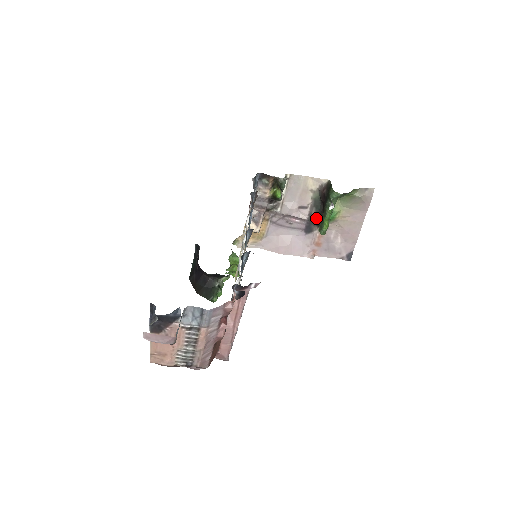
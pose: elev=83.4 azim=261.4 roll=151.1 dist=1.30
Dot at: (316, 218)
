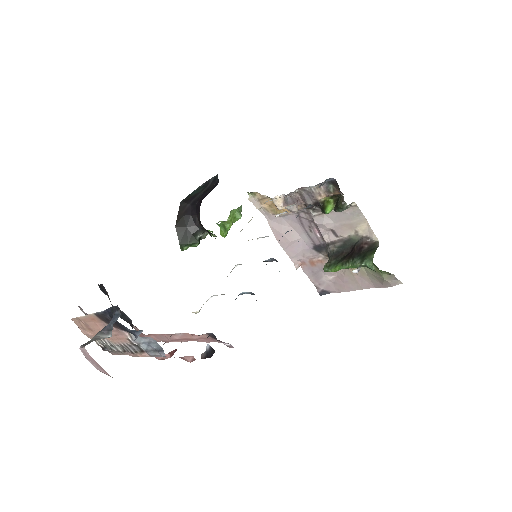
Dot at: (334, 250)
